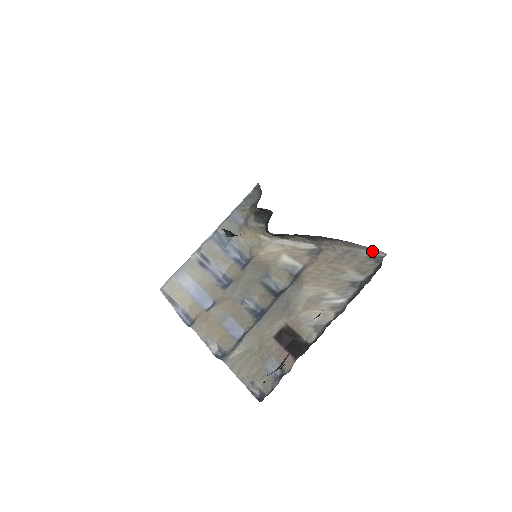
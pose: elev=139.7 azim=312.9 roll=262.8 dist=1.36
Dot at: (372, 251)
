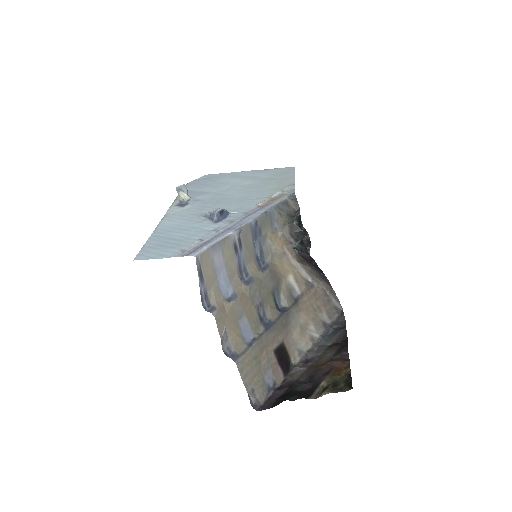
Dot at: (338, 303)
